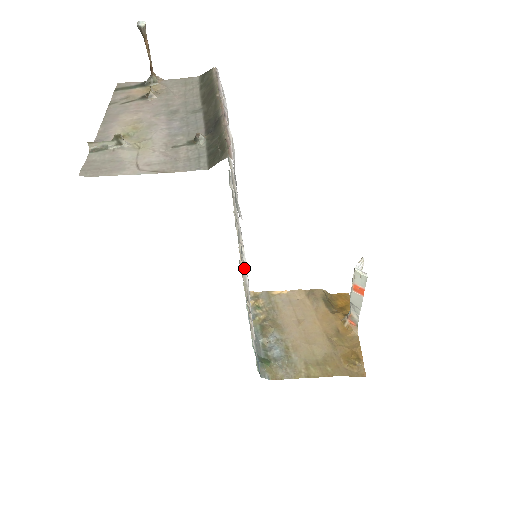
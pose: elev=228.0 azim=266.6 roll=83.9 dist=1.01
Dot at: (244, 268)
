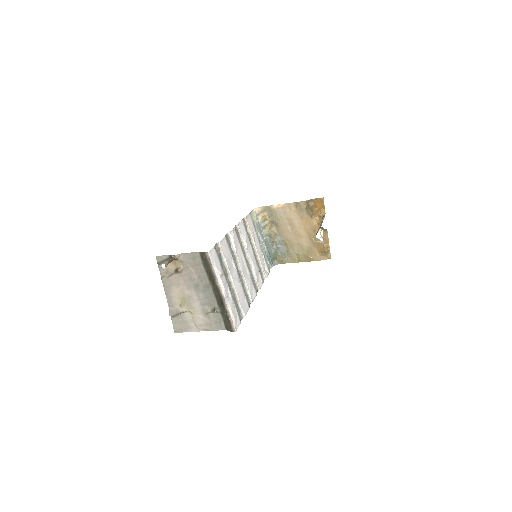
Dot at: (251, 267)
